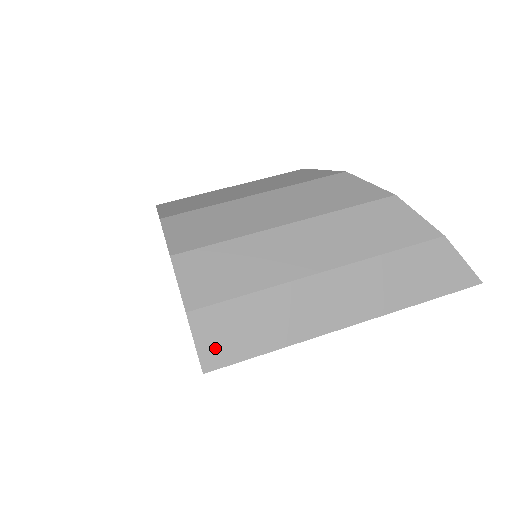
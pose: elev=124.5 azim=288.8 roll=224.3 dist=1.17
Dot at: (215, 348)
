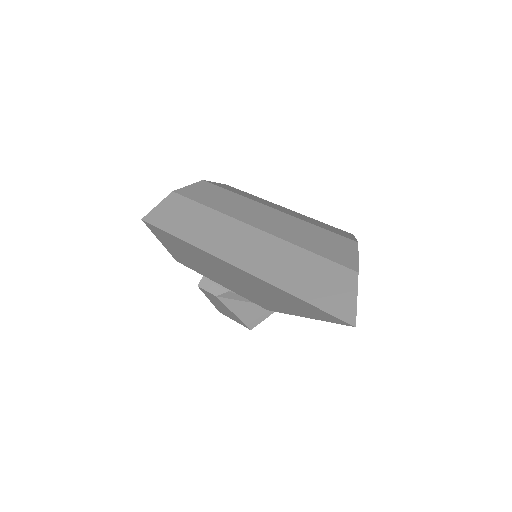
Dot at: (161, 214)
